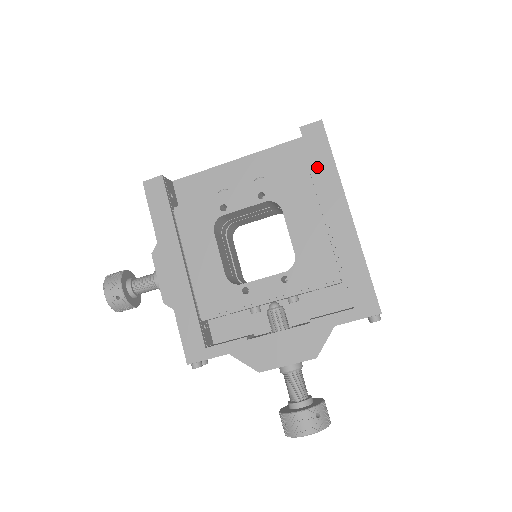
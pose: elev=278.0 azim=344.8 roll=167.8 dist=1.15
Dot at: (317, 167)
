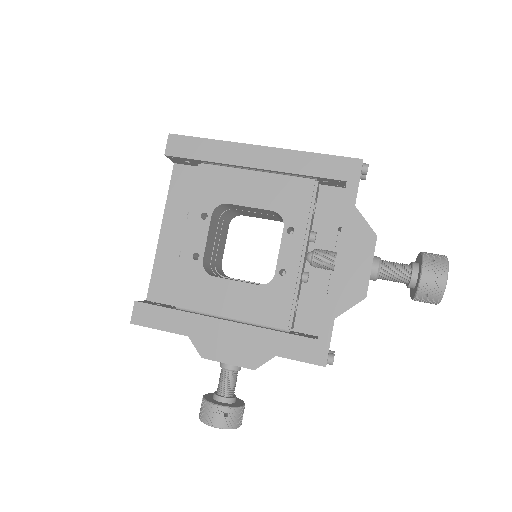
Dot at: (207, 156)
